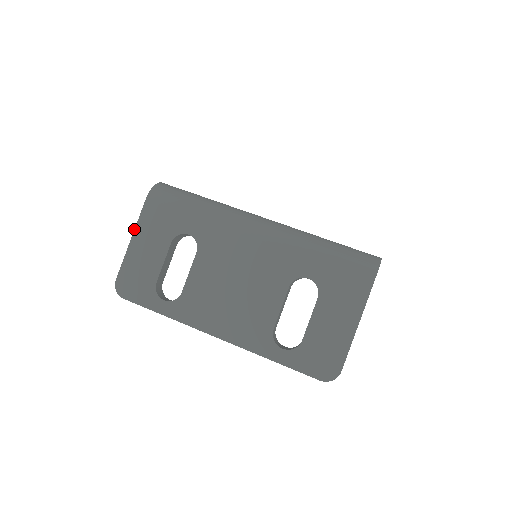
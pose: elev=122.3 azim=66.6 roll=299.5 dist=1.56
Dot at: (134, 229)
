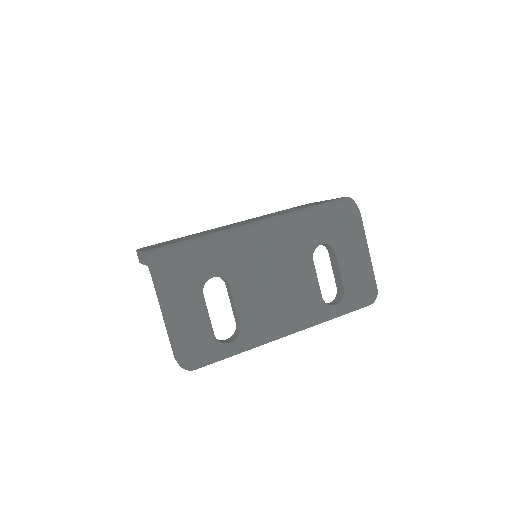
Dot at: (161, 308)
